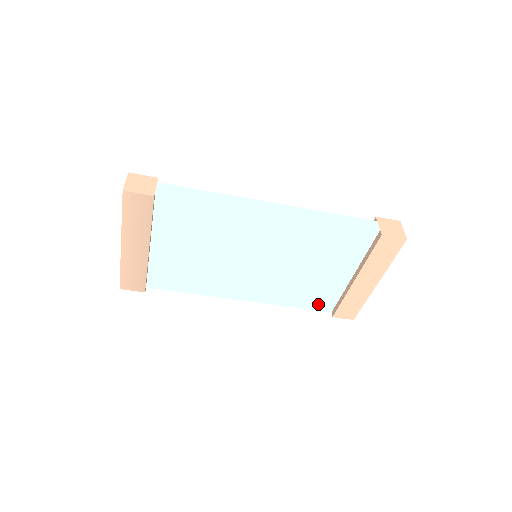
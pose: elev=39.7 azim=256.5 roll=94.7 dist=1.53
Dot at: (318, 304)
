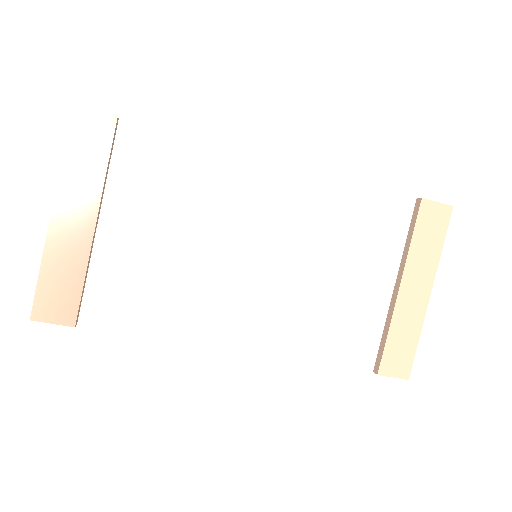
Dot at: (352, 353)
